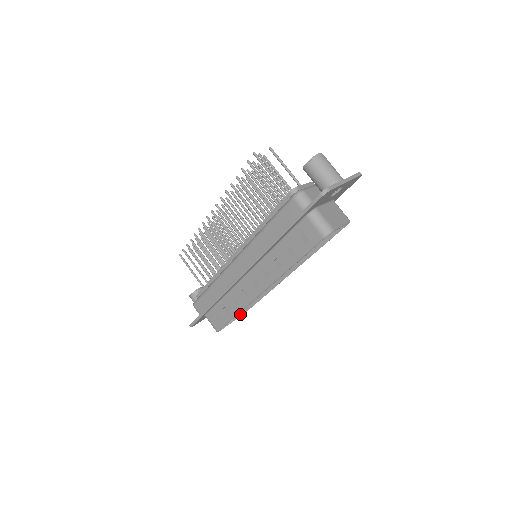
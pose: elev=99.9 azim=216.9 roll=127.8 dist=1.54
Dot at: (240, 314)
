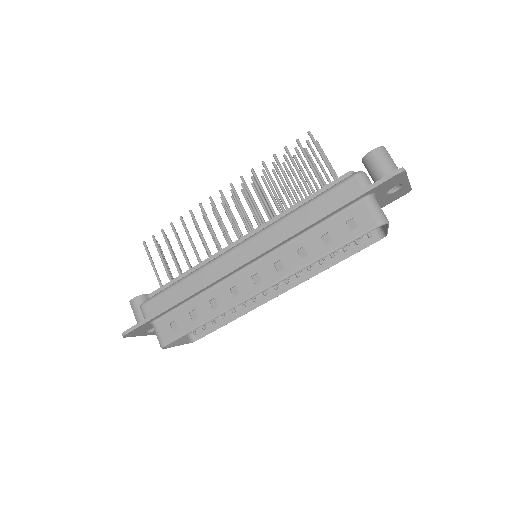
Dot at: (189, 341)
